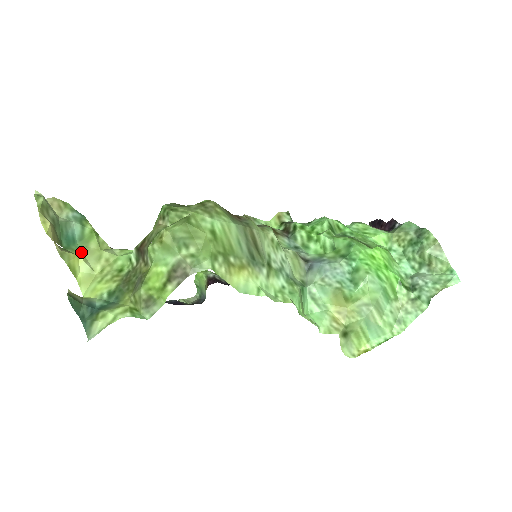
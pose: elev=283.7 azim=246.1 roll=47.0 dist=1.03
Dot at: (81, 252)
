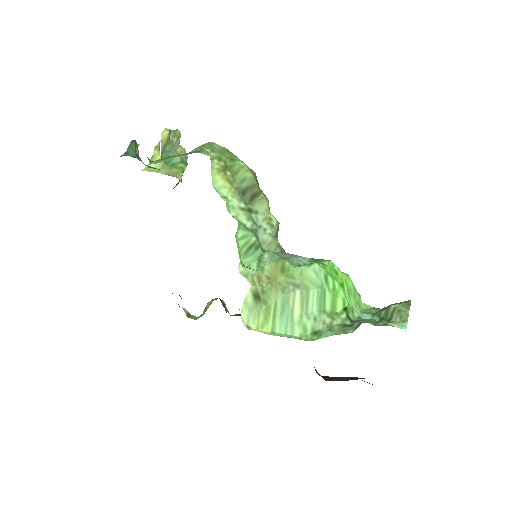
Dot at: (166, 165)
